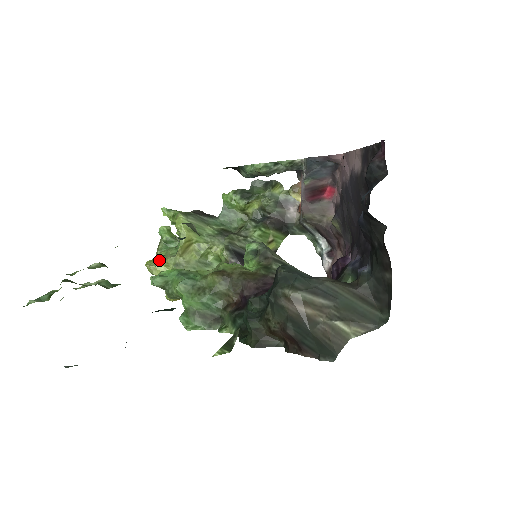
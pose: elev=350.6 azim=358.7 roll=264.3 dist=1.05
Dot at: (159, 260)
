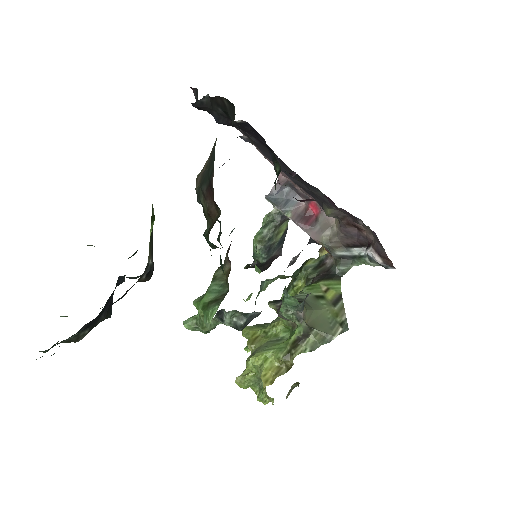
Dot at: occluded
